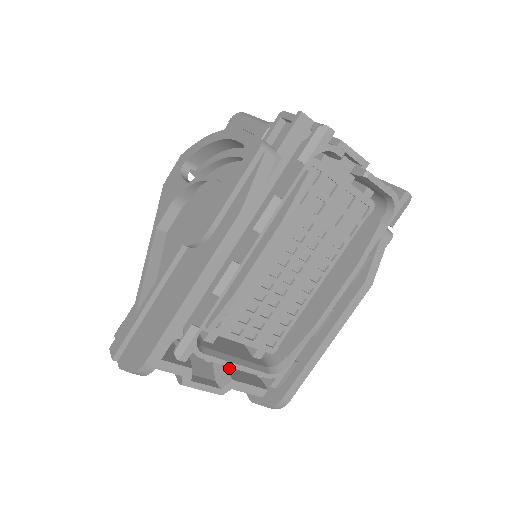
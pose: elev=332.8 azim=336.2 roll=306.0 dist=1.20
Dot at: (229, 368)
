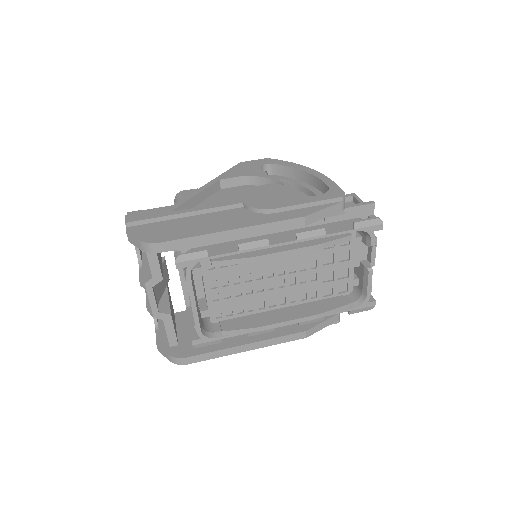
Dot at: occluded
